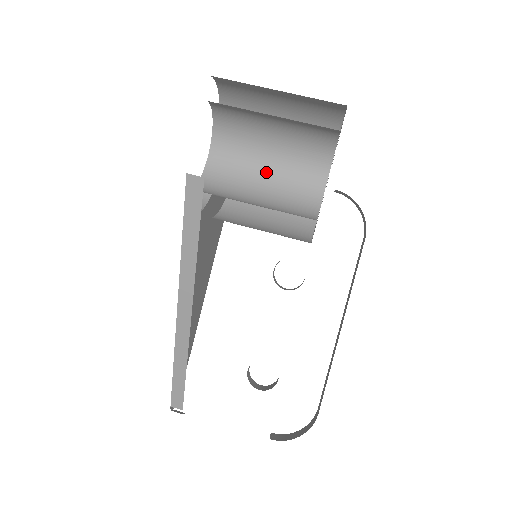
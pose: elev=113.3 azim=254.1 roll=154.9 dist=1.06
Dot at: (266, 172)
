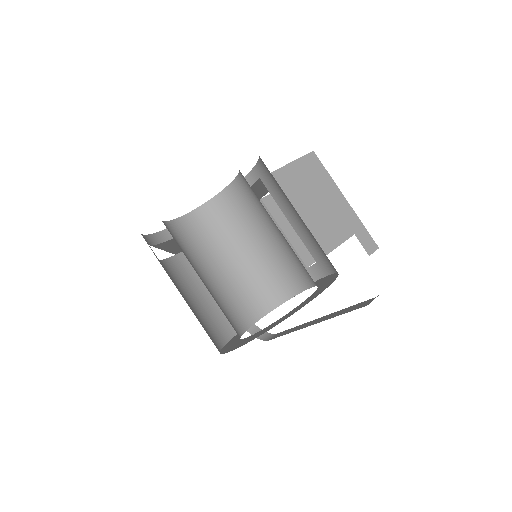
Dot at: (269, 236)
